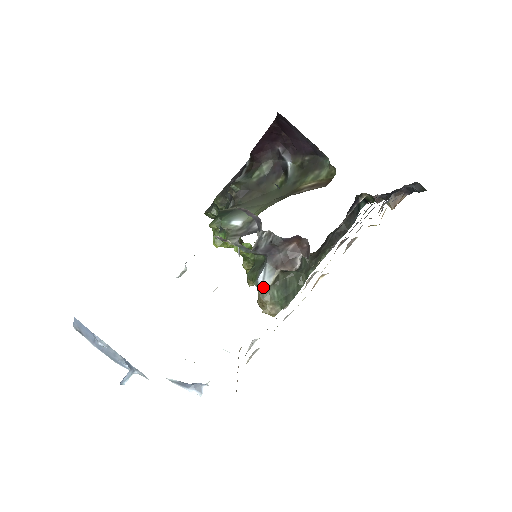
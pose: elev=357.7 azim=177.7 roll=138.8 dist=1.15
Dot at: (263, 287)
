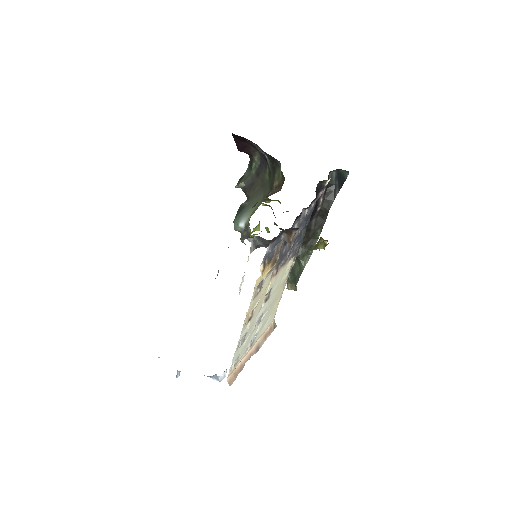
Dot at: occluded
